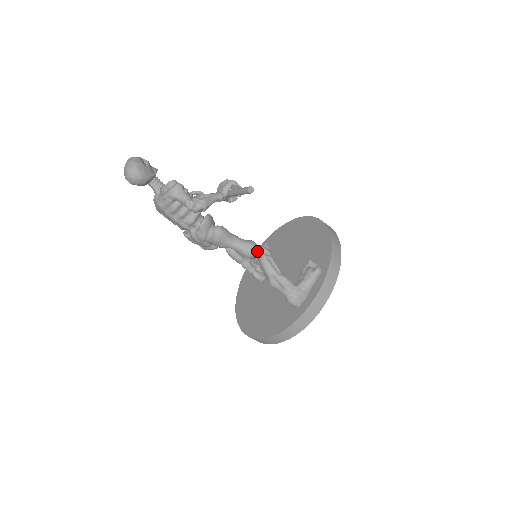
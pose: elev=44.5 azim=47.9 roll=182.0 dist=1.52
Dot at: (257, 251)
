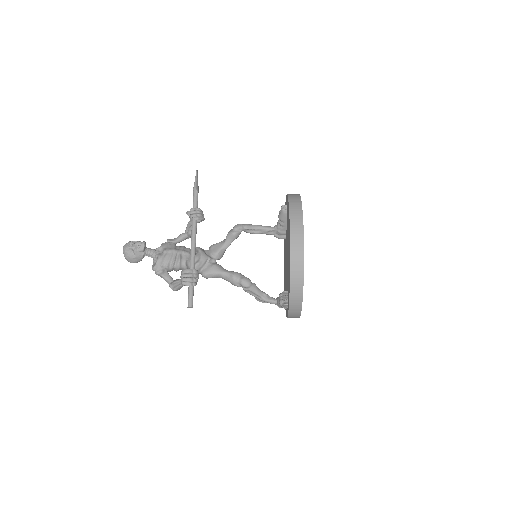
Dot at: (238, 286)
